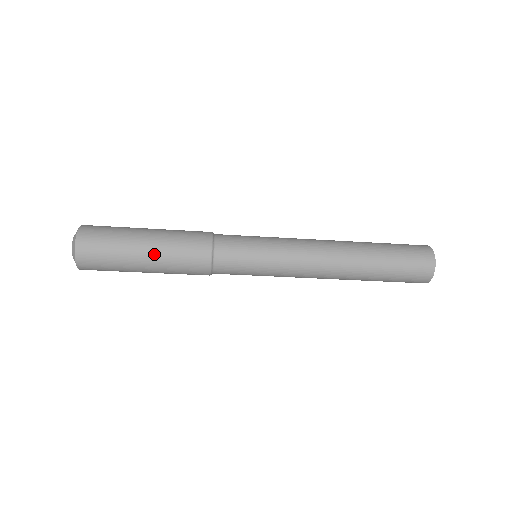
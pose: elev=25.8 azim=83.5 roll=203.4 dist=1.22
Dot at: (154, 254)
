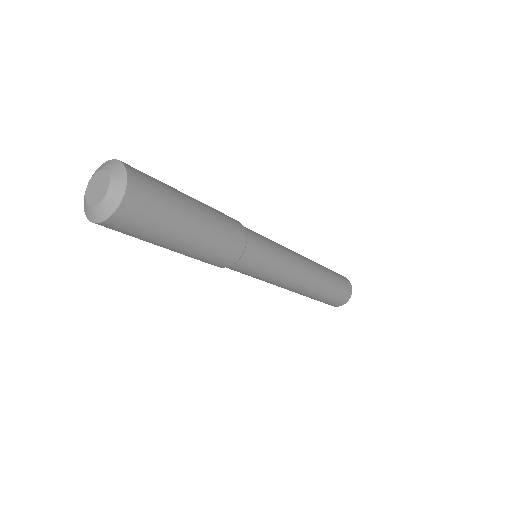
Dot at: (204, 220)
